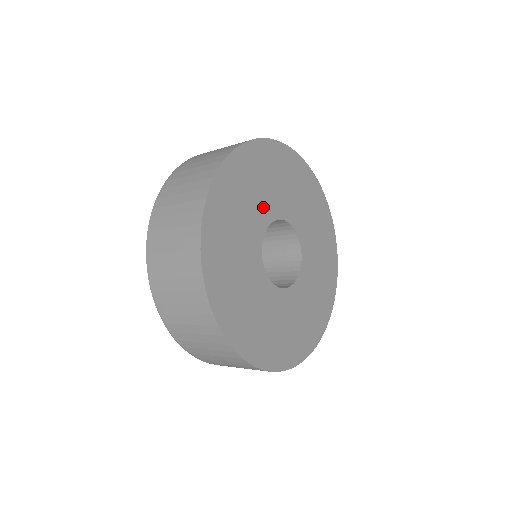
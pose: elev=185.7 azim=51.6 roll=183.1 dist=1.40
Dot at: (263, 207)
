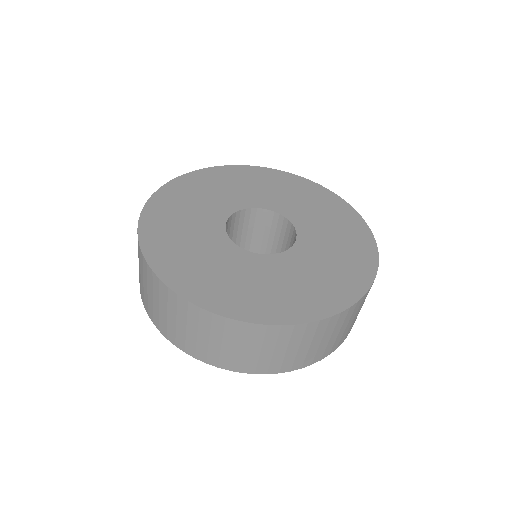
Dot at: (215, 208)
